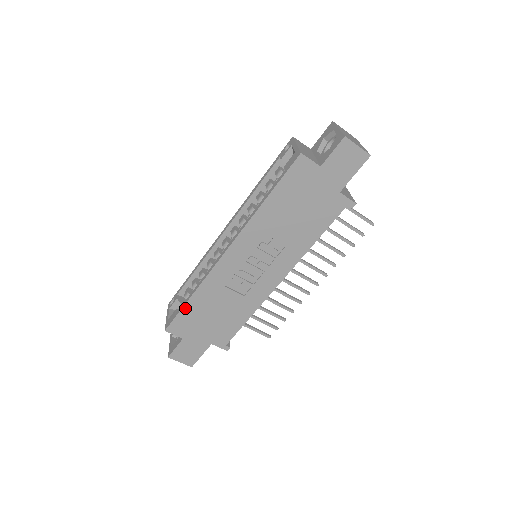
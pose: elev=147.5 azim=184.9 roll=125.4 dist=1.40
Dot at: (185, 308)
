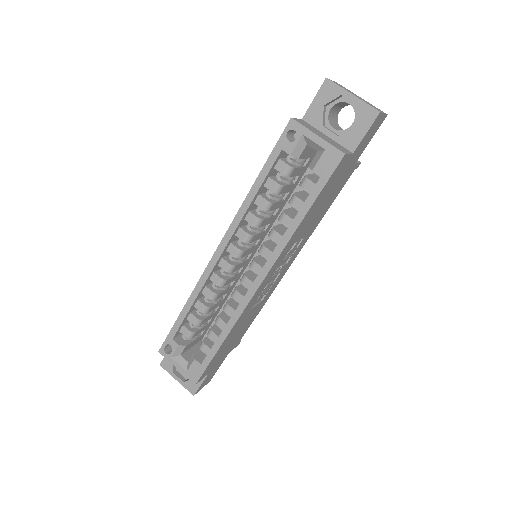
Dot at: (215, 355)
